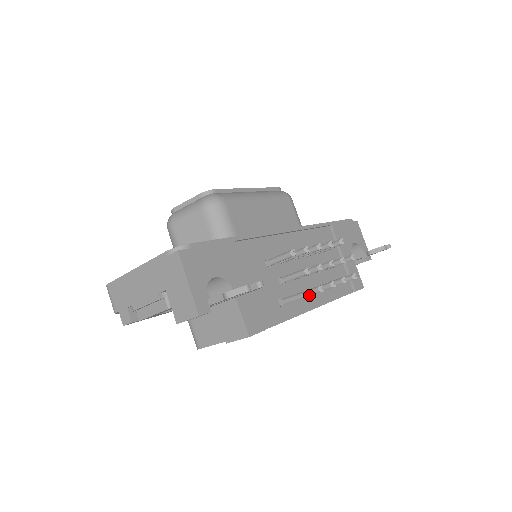
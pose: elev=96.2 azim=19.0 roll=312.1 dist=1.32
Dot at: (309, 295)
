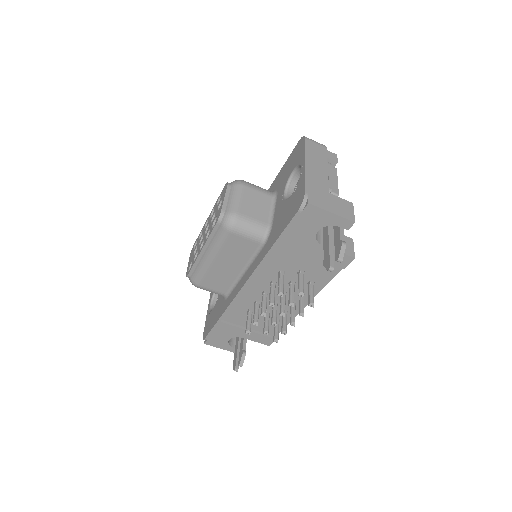
Dot at: occluded
